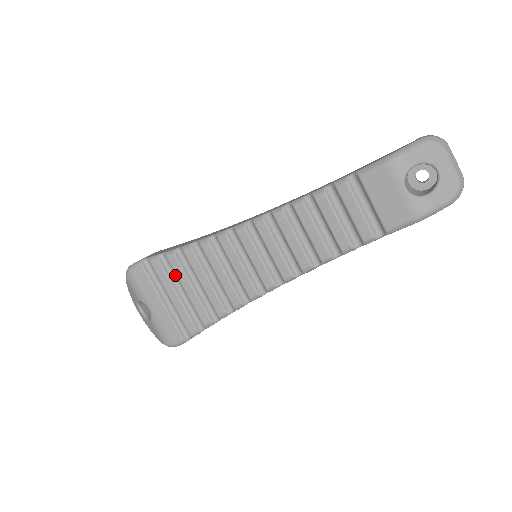
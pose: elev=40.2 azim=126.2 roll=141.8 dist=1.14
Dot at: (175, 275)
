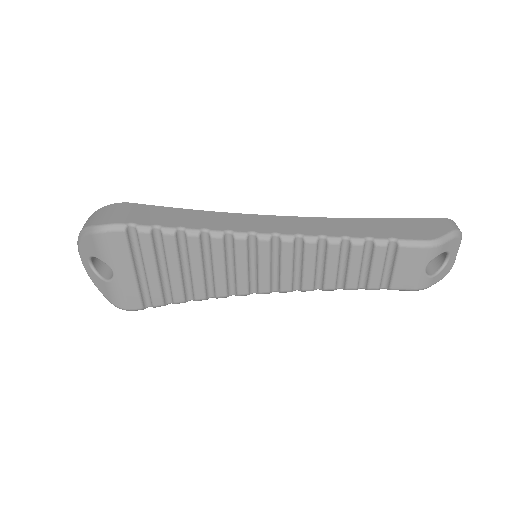
Dot at: (162, 251)
